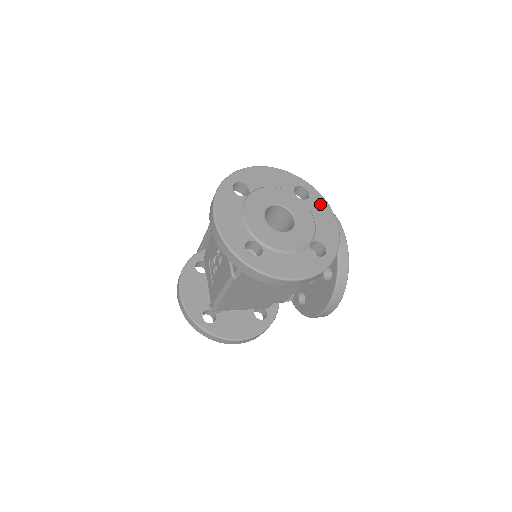
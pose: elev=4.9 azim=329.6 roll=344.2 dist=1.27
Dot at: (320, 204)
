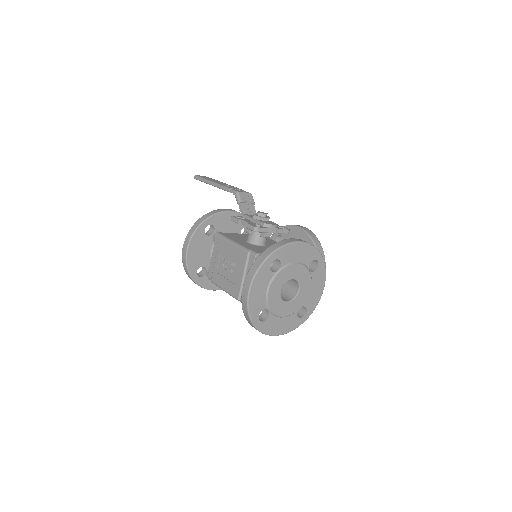
Dot at: (321, 275)
